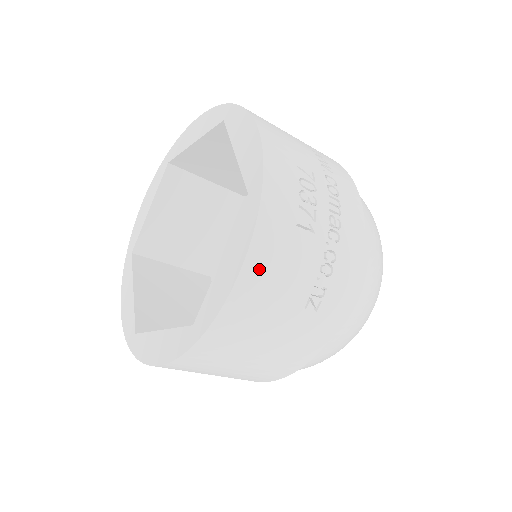
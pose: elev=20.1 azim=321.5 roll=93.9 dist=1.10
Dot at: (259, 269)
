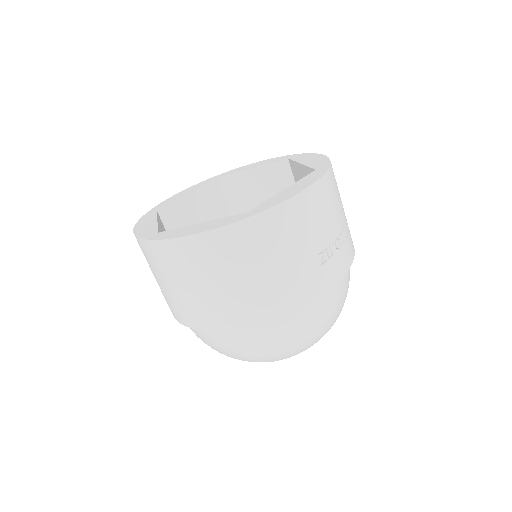
Dot at: (314, 198)
